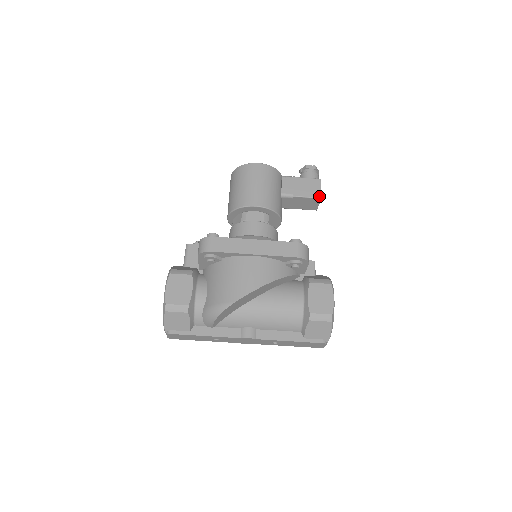
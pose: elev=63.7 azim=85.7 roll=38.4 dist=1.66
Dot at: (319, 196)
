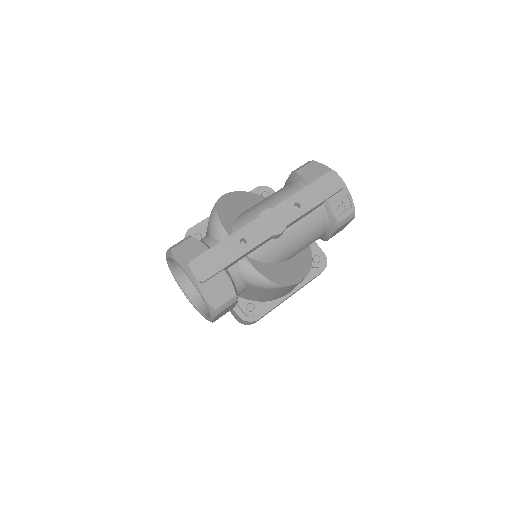
Dot at: occluded
